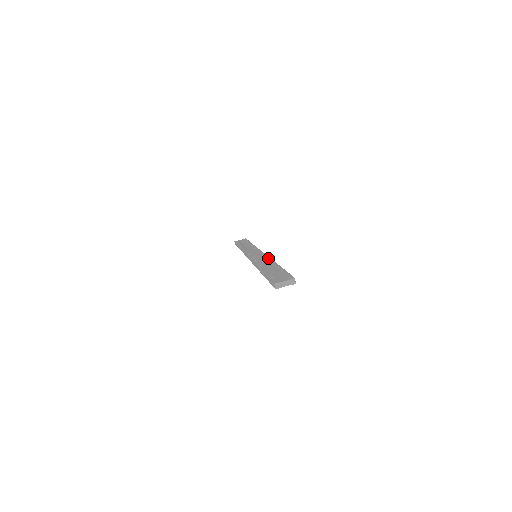
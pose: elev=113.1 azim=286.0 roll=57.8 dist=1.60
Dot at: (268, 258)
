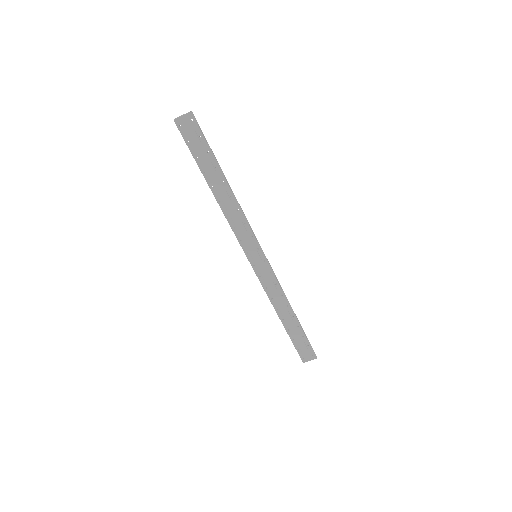
Dot at: (279, 289)
